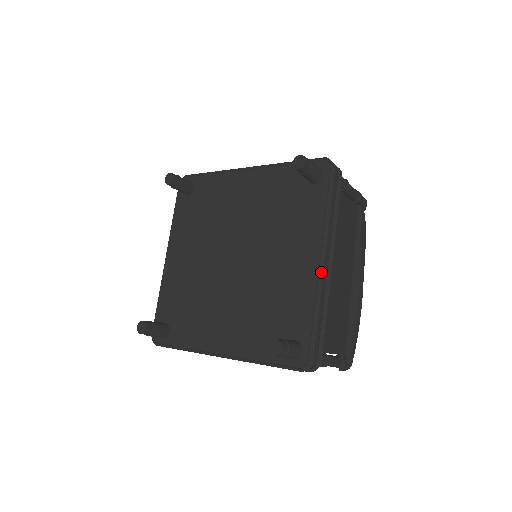
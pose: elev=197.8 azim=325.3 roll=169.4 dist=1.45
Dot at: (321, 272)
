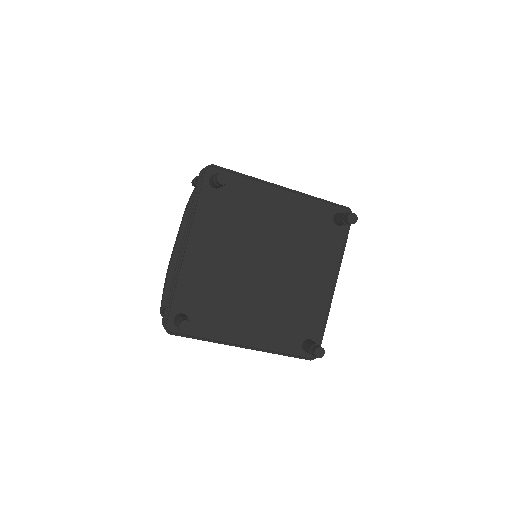
Dot at: occluded
